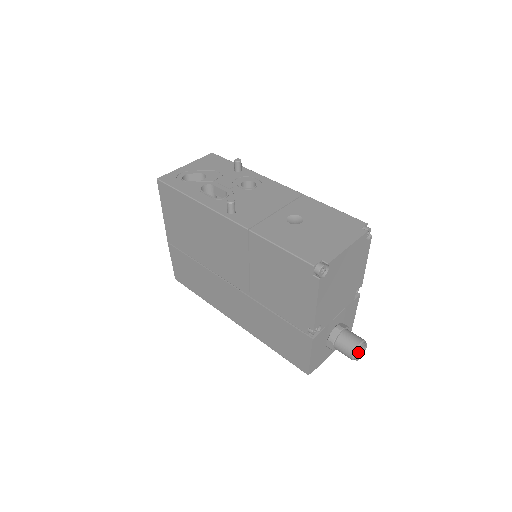
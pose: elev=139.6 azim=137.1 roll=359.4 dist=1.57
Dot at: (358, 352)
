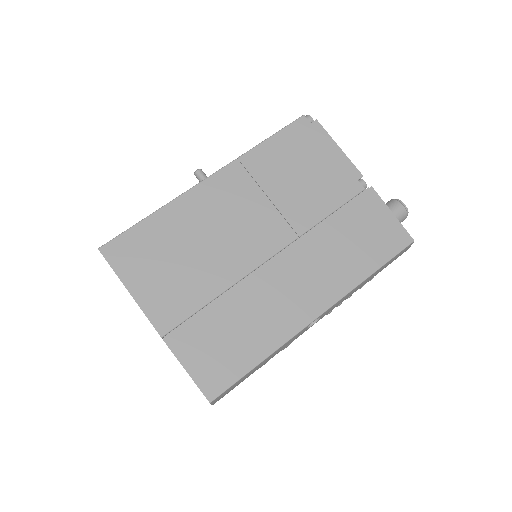
Dot at: (399, 201)
